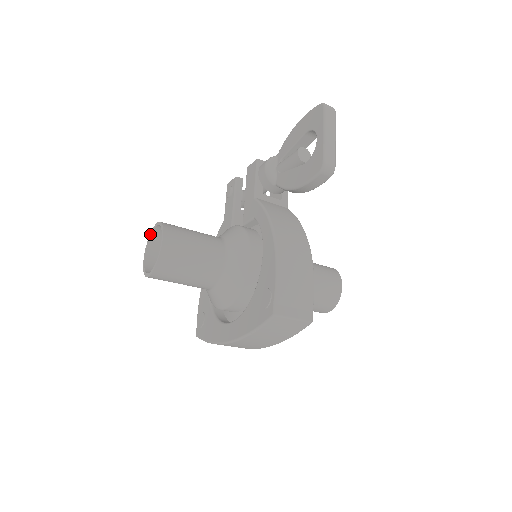
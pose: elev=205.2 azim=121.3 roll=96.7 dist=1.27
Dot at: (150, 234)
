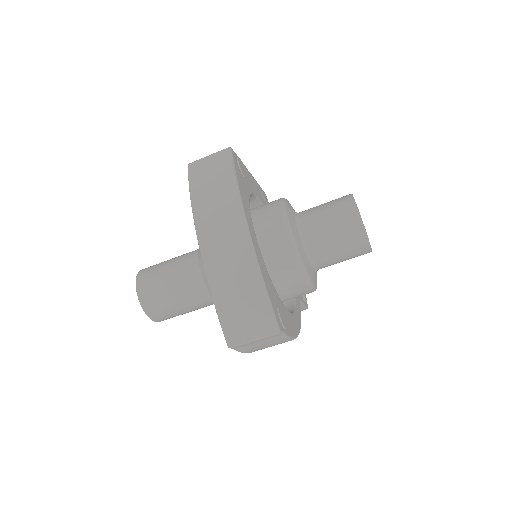
Dot at: occluded
